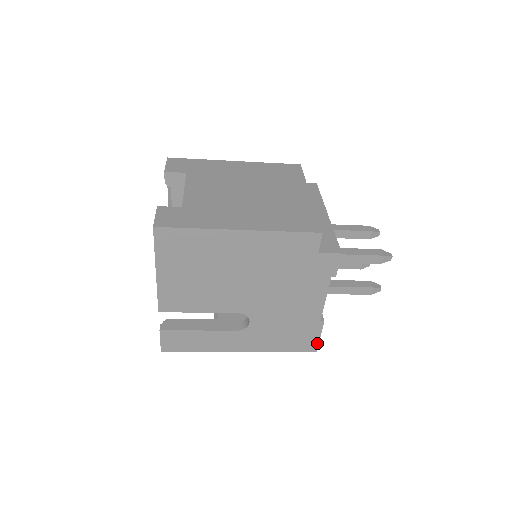
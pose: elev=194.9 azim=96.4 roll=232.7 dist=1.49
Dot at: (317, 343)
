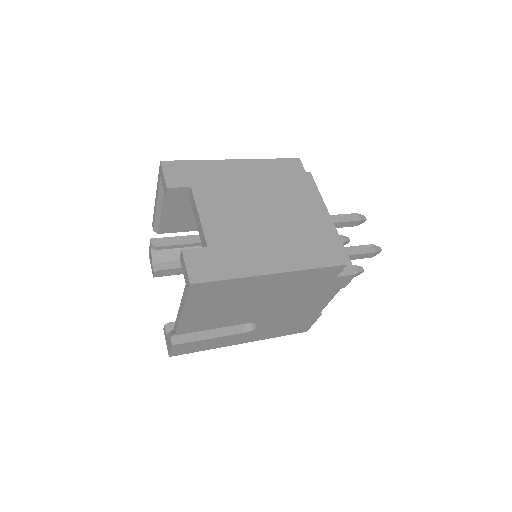
Dot at: (310, 327)
